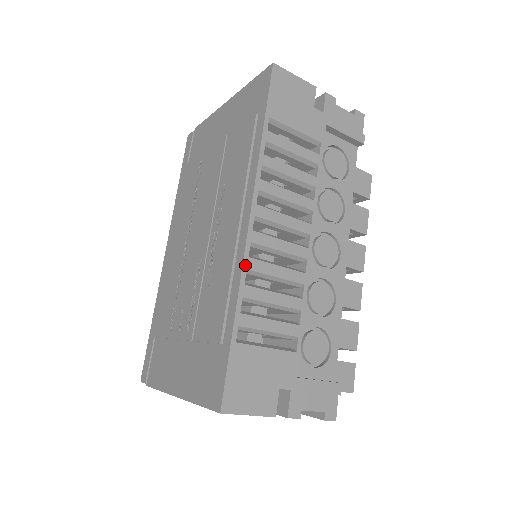
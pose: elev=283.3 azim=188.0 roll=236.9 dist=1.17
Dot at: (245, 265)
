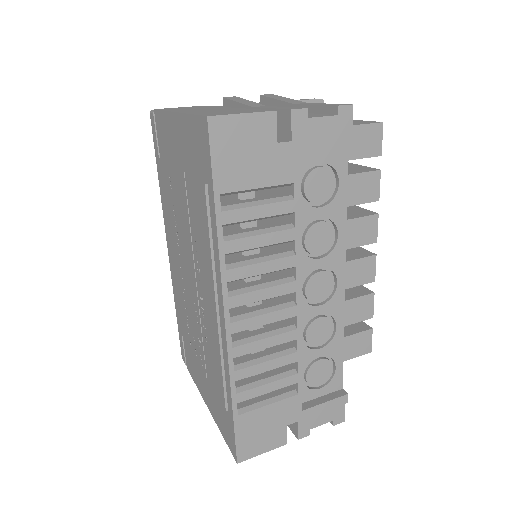
Dot at: (230, 356)
